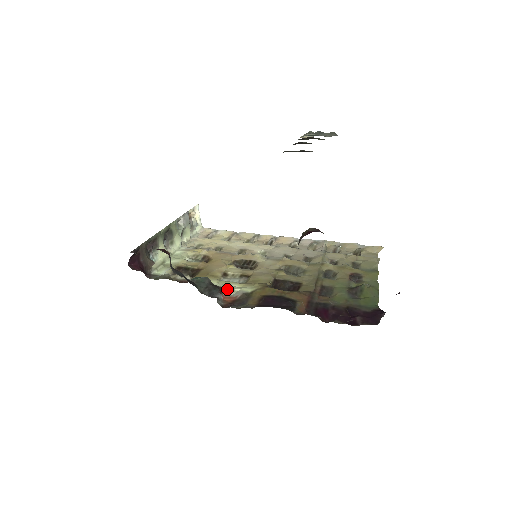
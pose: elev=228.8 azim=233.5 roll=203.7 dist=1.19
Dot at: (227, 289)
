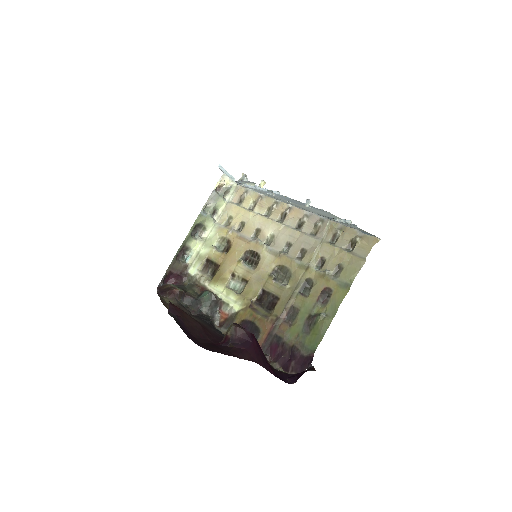
Dot at: (225, 304)
